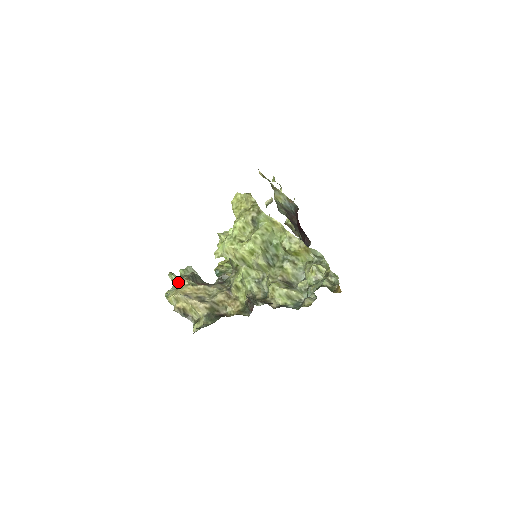
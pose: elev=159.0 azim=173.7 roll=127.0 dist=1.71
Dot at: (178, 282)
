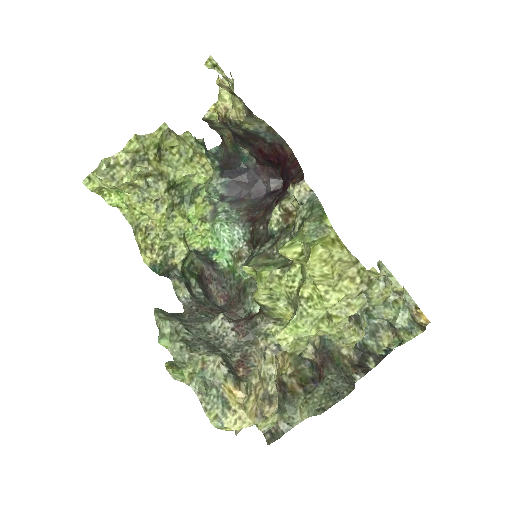
Dot at: (211, 389)
